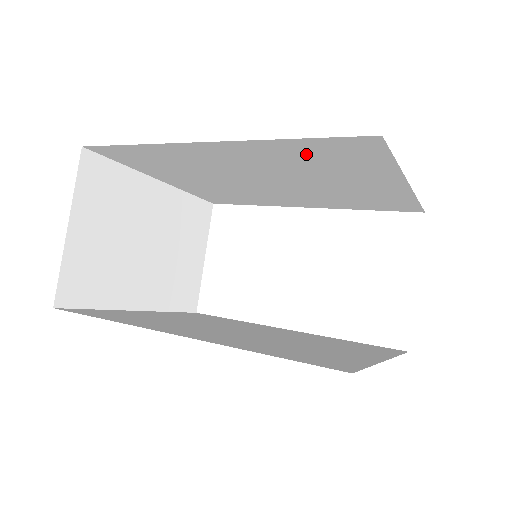
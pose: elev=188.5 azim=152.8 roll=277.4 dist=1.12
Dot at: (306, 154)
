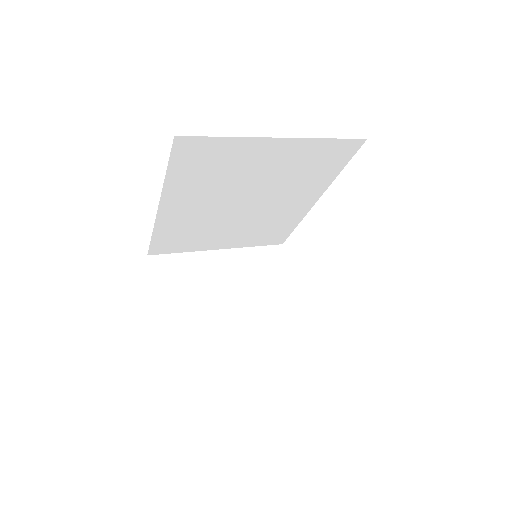
Dot at: (195, 174)
